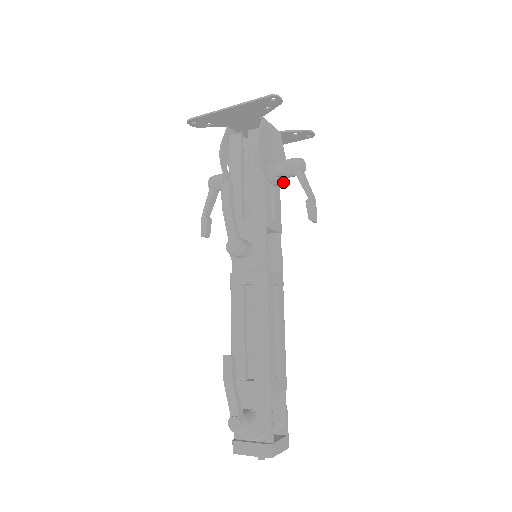
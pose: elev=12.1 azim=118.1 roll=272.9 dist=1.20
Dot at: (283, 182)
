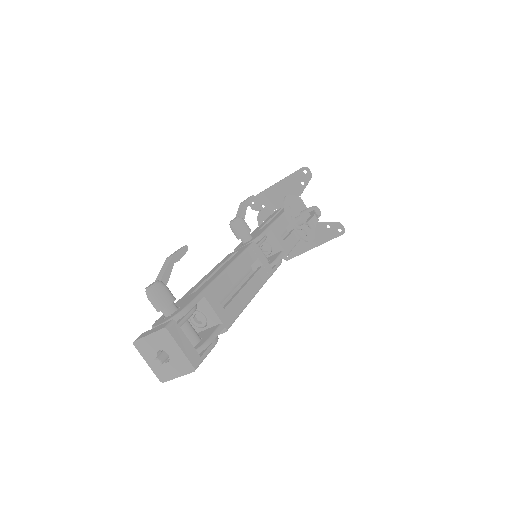
Dot at: (305, 239)
